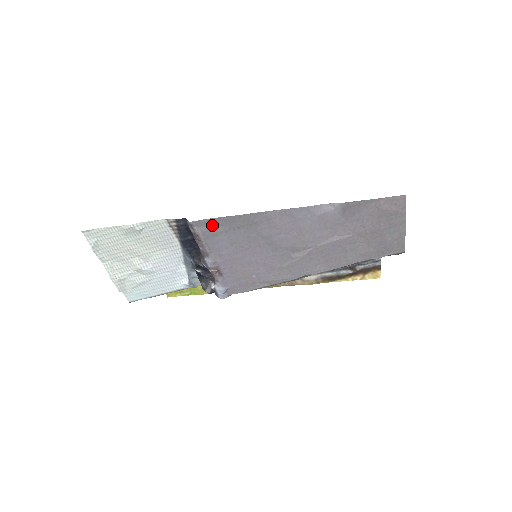
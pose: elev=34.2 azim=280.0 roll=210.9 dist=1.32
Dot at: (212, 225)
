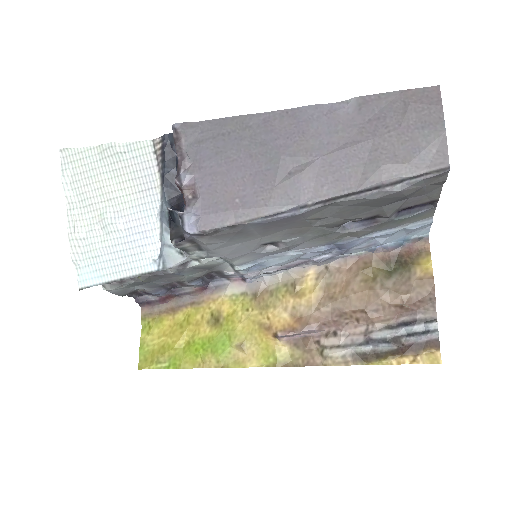
Dot at: (199, 130)
